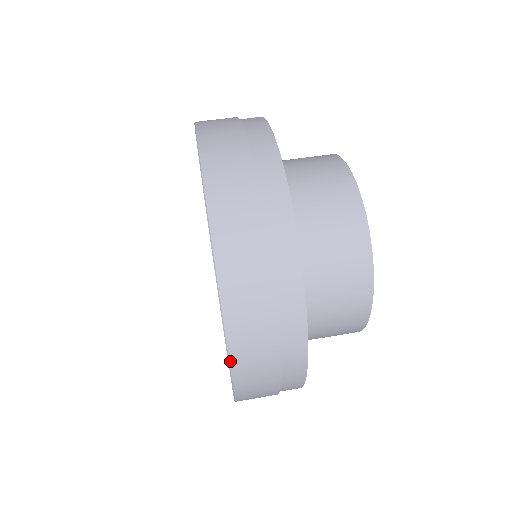
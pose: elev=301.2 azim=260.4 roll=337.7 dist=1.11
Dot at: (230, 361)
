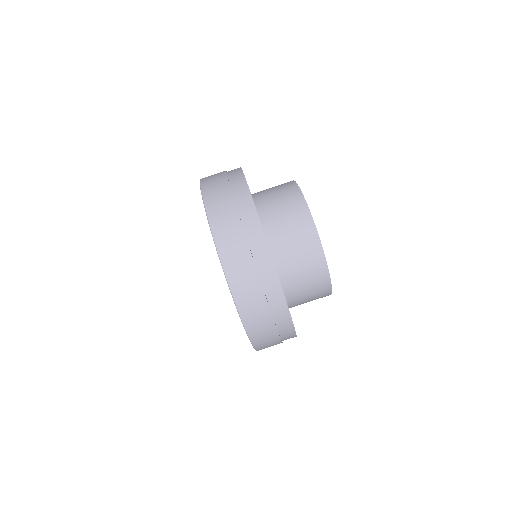
Dot at: (241, 317)
